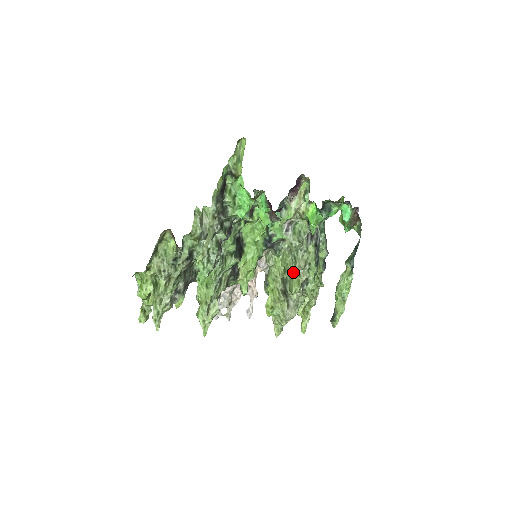
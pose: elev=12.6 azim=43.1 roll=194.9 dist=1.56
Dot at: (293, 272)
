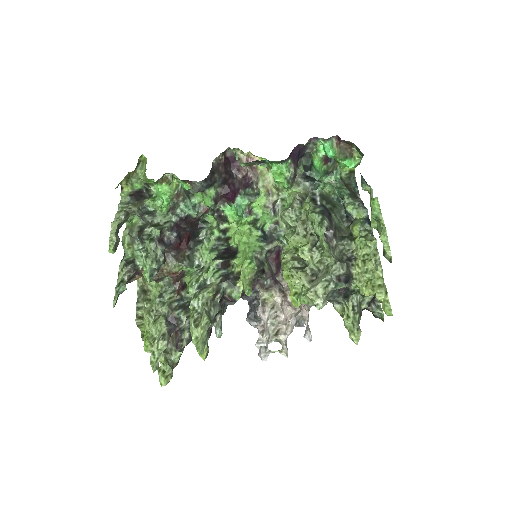
Dot at: (293, 238)
